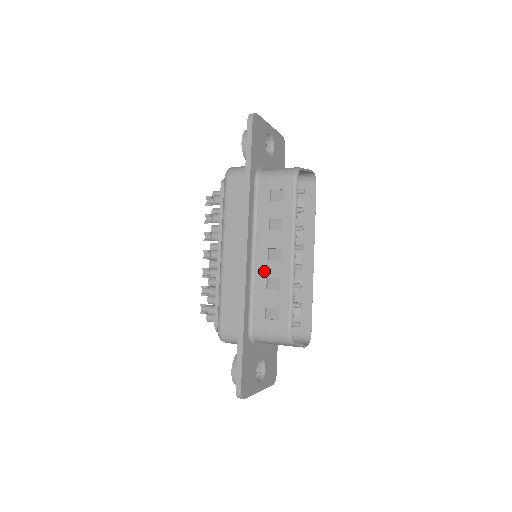
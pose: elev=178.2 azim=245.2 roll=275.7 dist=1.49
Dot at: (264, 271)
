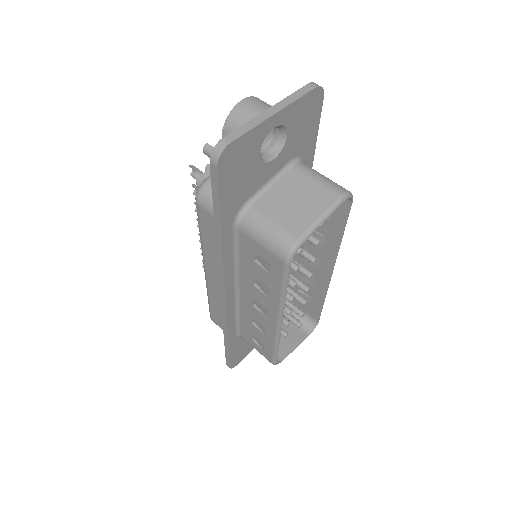
Dot at: (249, 311)
